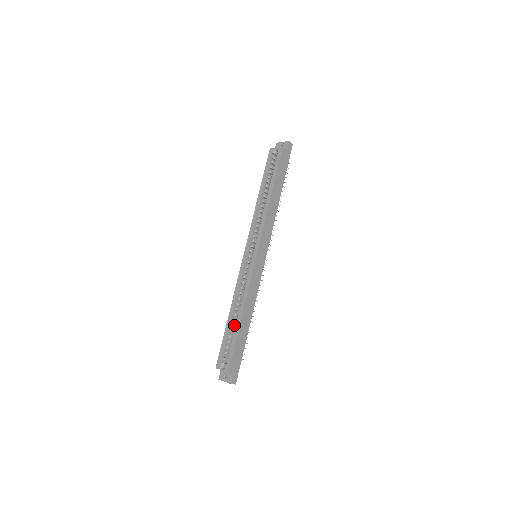
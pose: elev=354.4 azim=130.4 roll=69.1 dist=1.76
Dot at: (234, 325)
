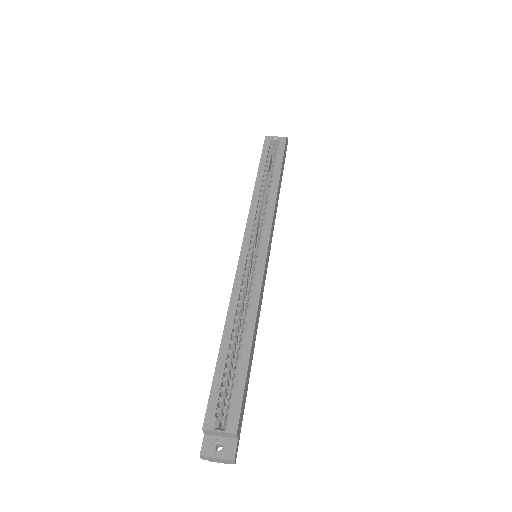
Dot at: (233, 352)
